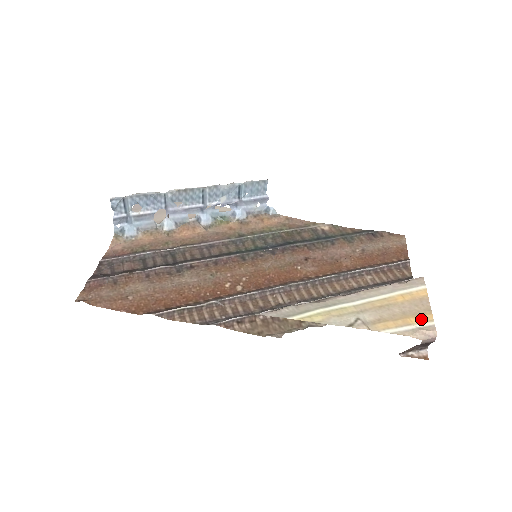
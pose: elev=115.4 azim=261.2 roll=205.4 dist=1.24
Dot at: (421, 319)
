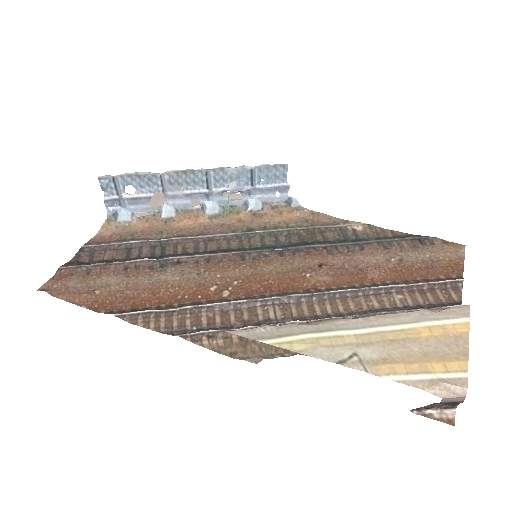
Dot at: (448, 366)
